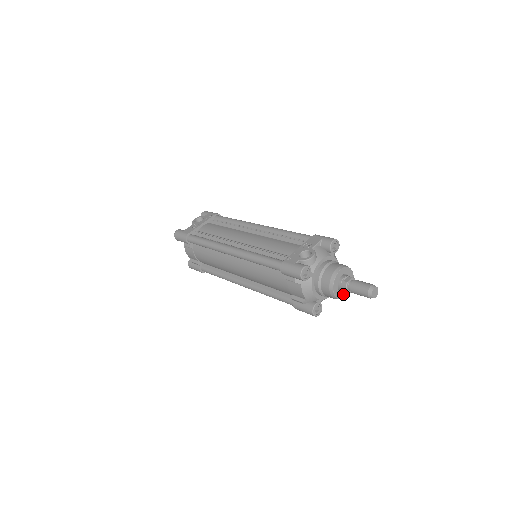
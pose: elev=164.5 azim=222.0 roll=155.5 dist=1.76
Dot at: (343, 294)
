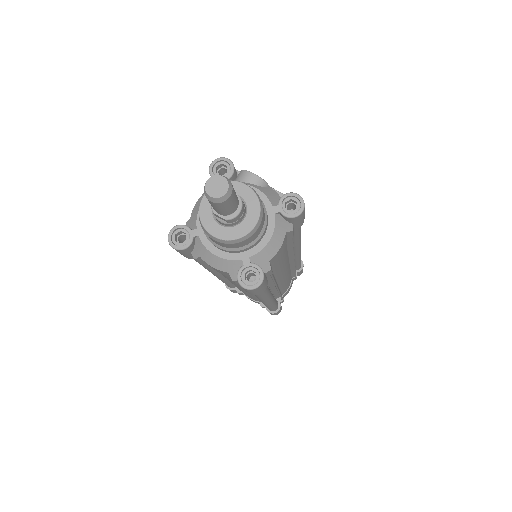
Dot at: (212, 223)
